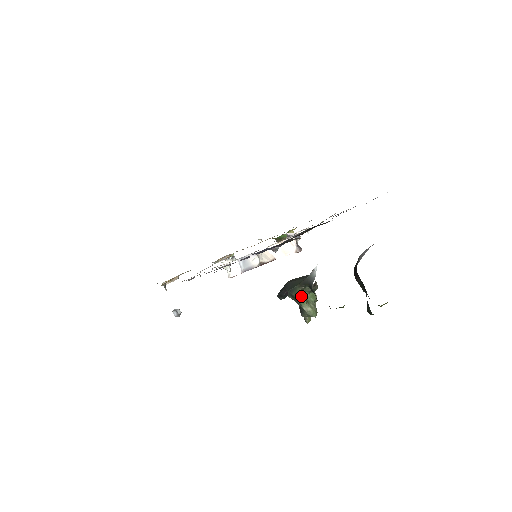
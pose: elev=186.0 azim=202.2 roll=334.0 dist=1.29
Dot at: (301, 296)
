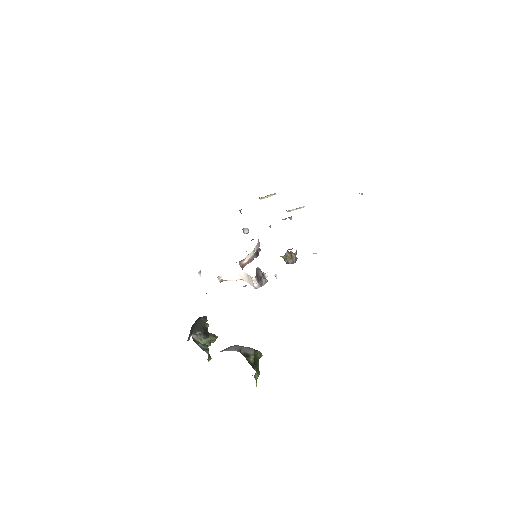
Dot at: occluded
